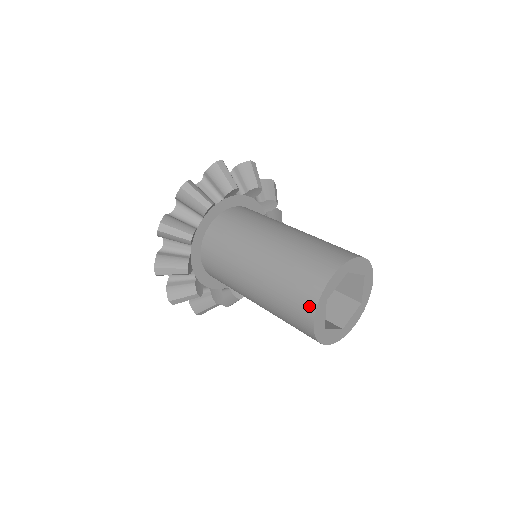
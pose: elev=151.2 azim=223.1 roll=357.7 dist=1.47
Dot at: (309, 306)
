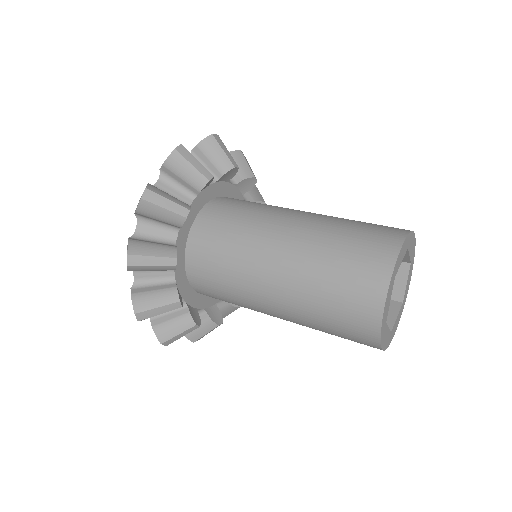
Dot at: (370, 340)
